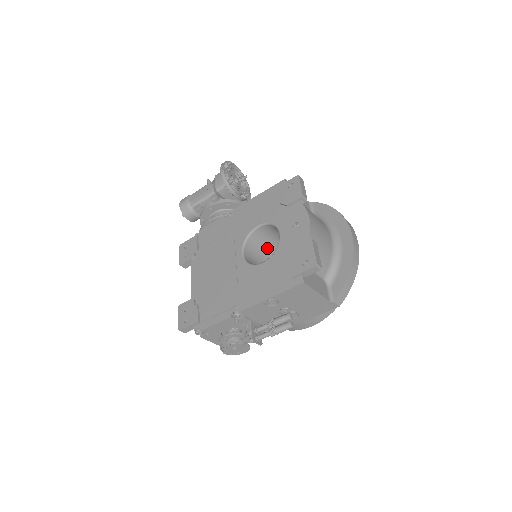
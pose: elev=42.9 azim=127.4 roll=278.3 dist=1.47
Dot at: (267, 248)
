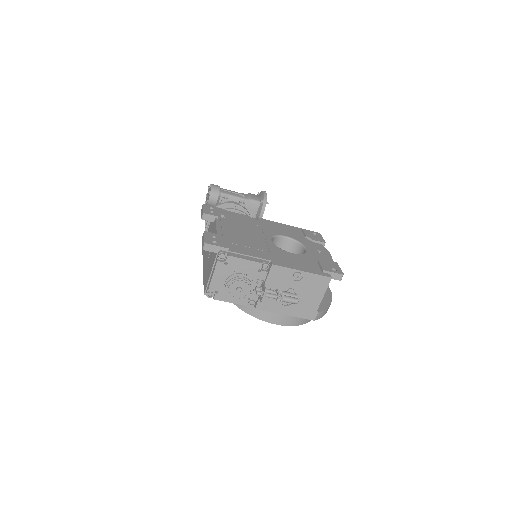
Dot at: occluded
